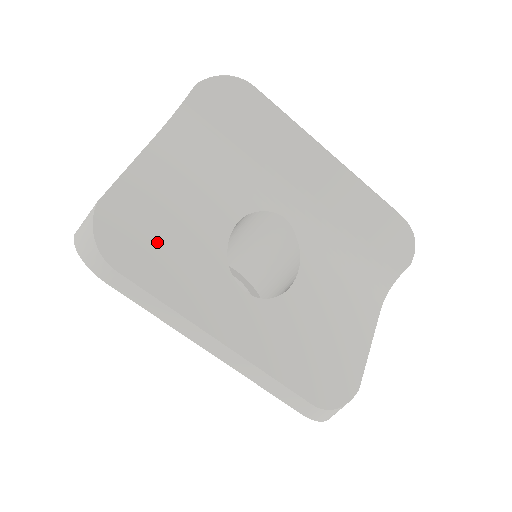
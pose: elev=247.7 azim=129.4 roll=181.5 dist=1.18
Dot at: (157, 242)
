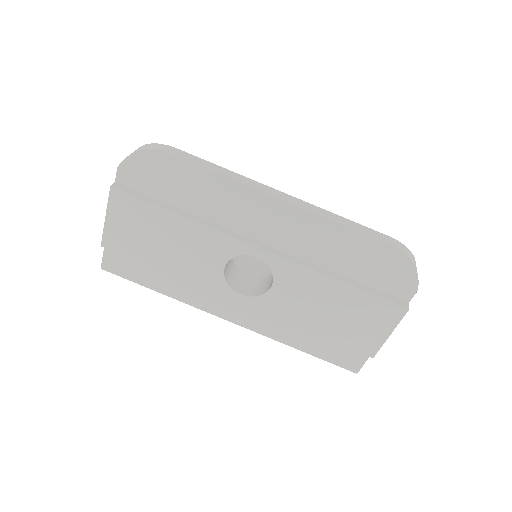
Dot at: occluded
